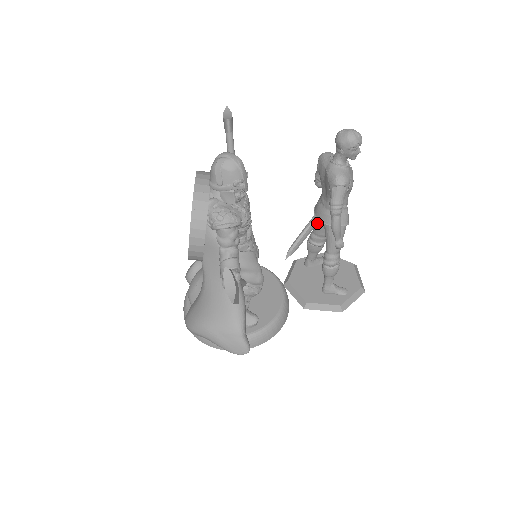
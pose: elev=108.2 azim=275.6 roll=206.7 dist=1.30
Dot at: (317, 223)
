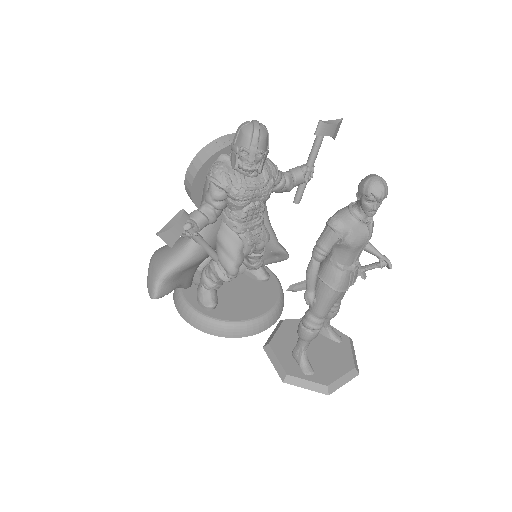
Dot at: occluded
